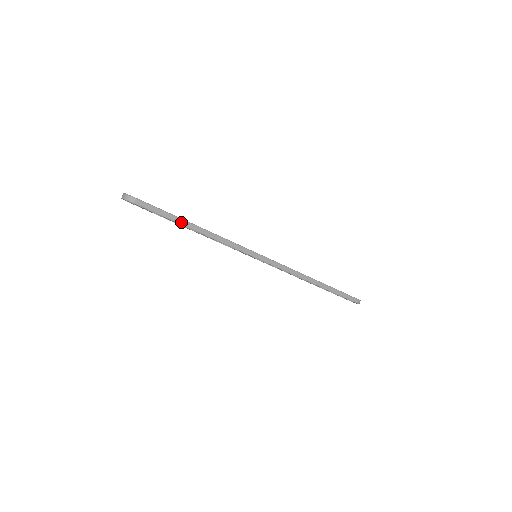
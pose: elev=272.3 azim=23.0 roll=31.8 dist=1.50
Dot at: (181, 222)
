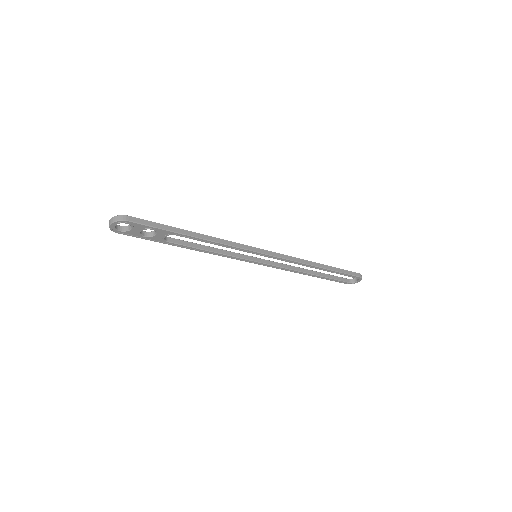
Dot at: (177, 231)
